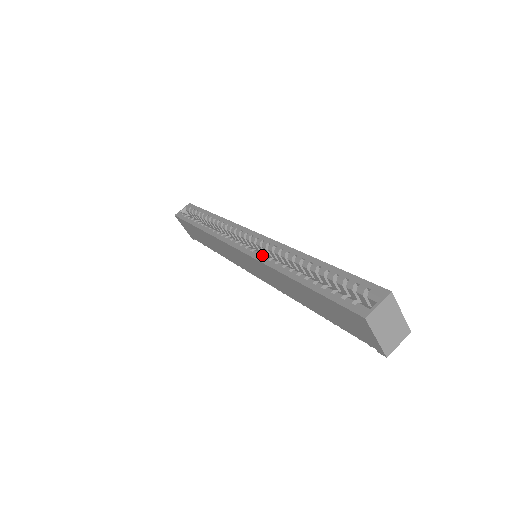
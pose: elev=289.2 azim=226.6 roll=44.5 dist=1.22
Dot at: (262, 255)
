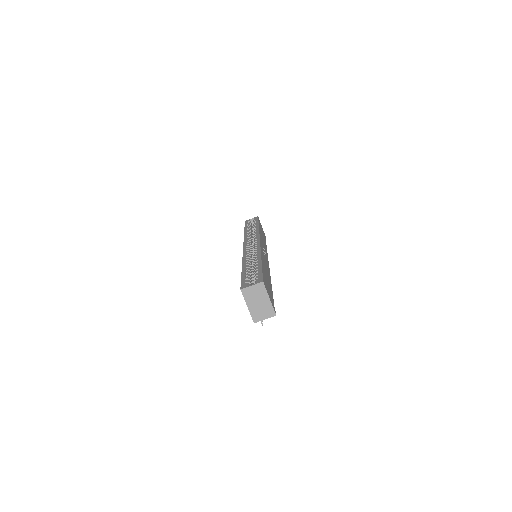
Dot at: (247, 252)
